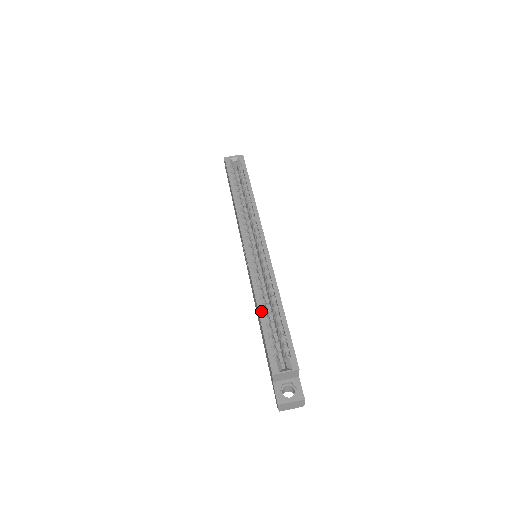
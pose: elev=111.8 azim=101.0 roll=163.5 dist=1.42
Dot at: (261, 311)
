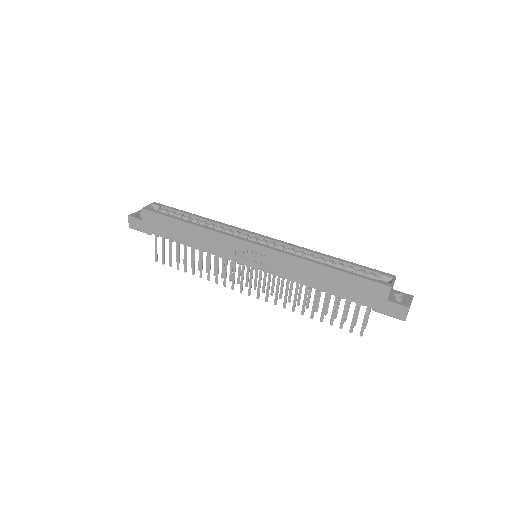
Dot at: (328, 265)
